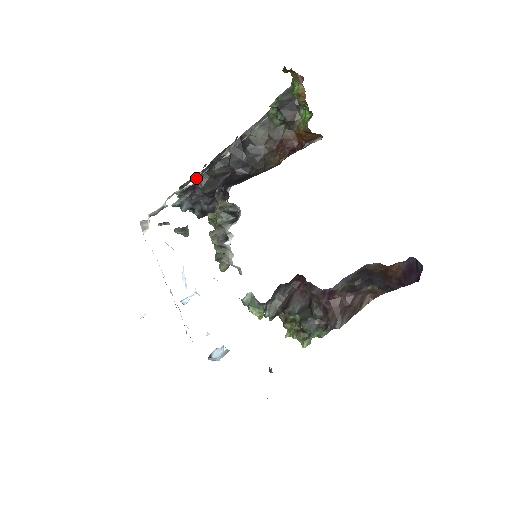
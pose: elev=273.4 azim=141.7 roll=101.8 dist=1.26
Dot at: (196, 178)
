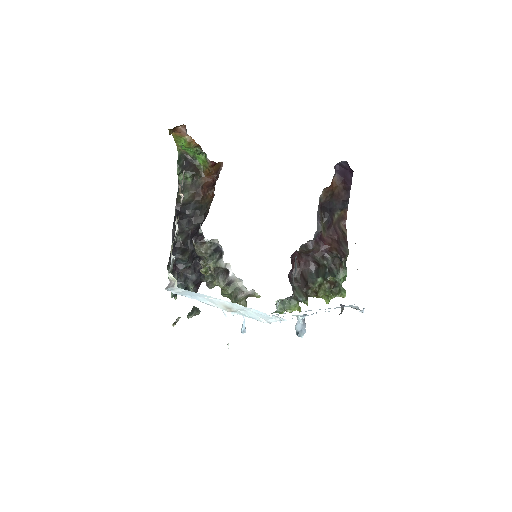
Dot at: occluded
